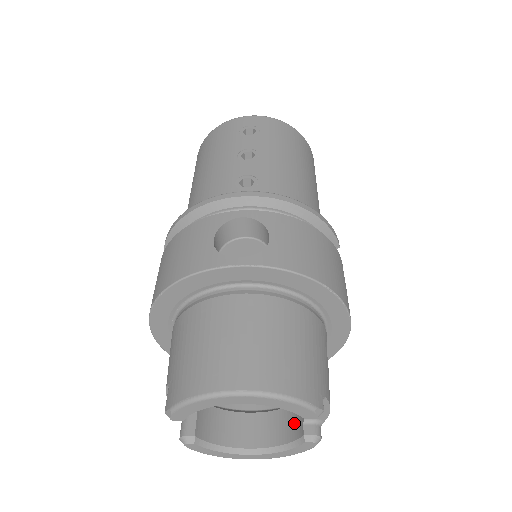
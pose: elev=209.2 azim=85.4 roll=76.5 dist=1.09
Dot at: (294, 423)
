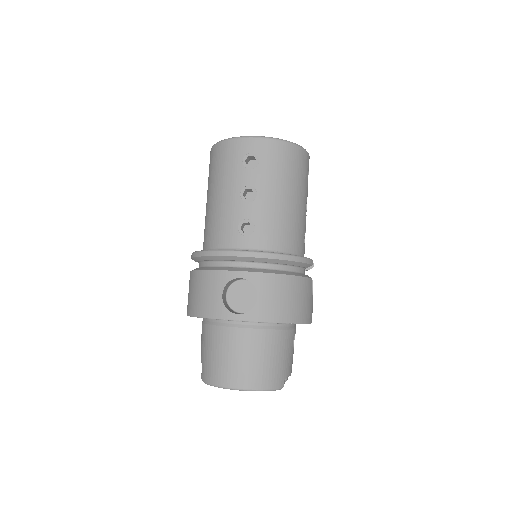
Dot at: occluded
